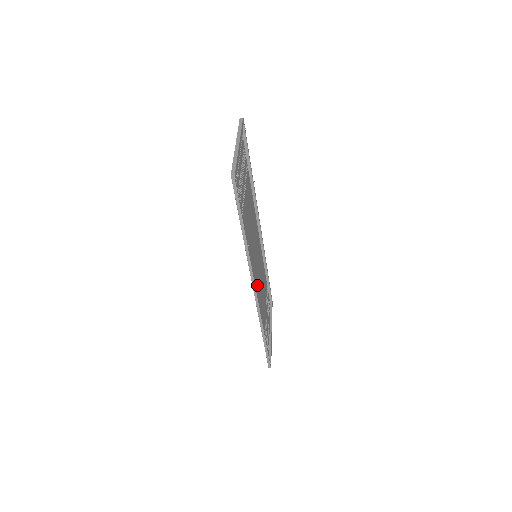
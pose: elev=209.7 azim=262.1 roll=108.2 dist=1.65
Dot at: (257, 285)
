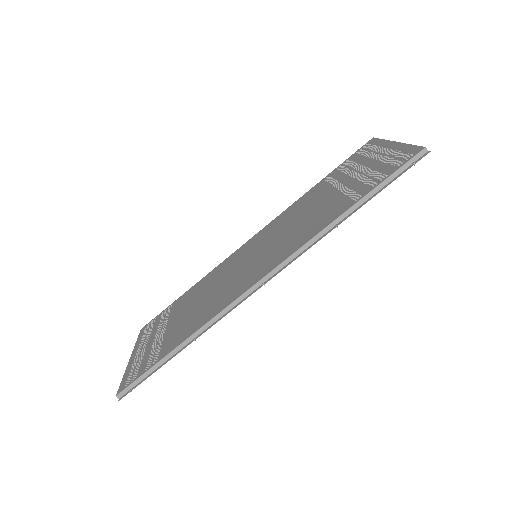
Dot at: (235, 283)
